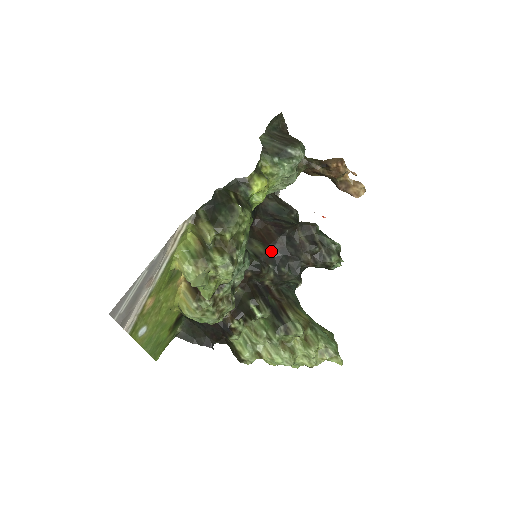
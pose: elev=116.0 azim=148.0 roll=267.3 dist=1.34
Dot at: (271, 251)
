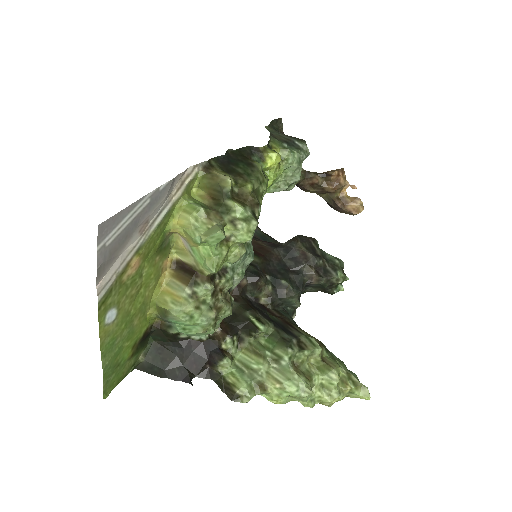
Dot at: (267, 262)
